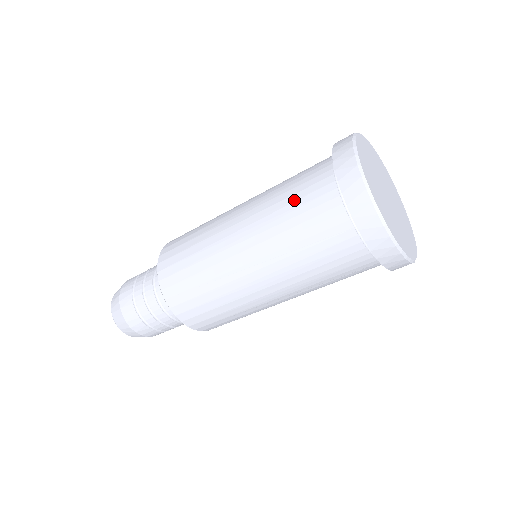
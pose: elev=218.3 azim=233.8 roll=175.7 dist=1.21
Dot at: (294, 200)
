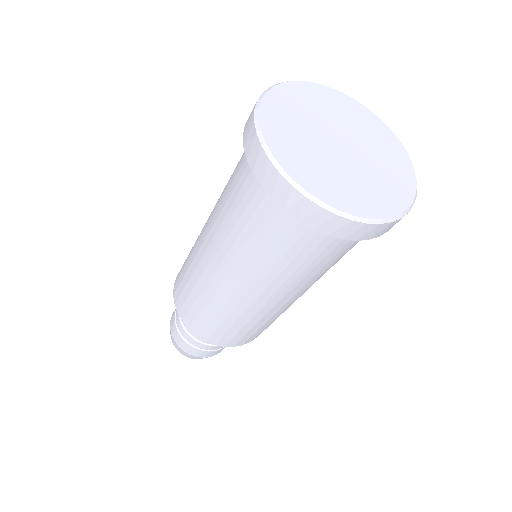
Dot at: (274, 251)
